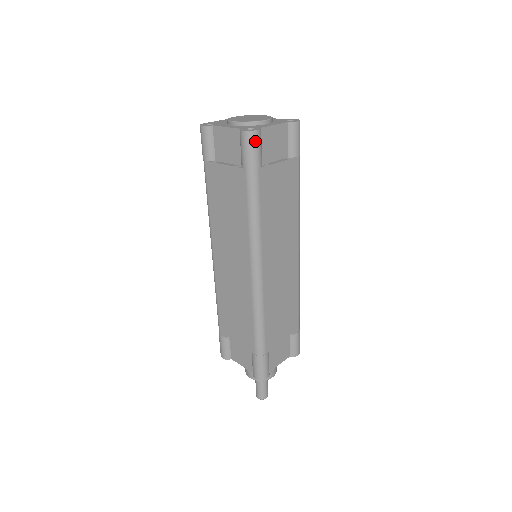
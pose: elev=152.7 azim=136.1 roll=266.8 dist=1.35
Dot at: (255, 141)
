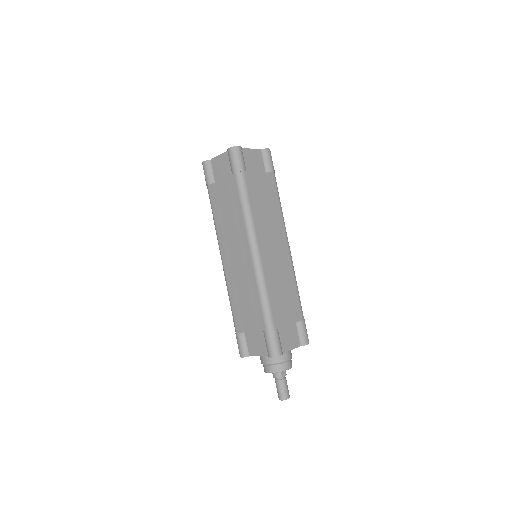
Dot at: (238, 153)
